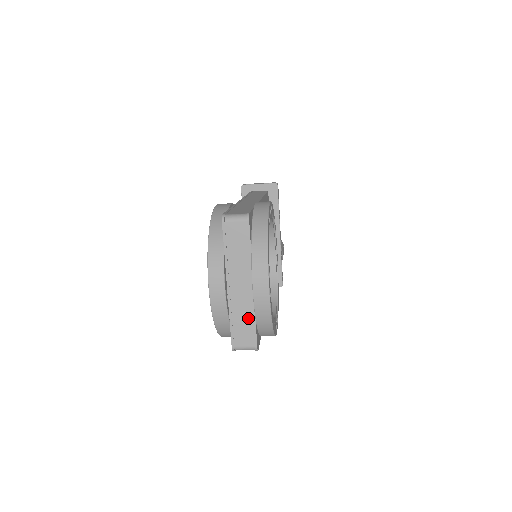
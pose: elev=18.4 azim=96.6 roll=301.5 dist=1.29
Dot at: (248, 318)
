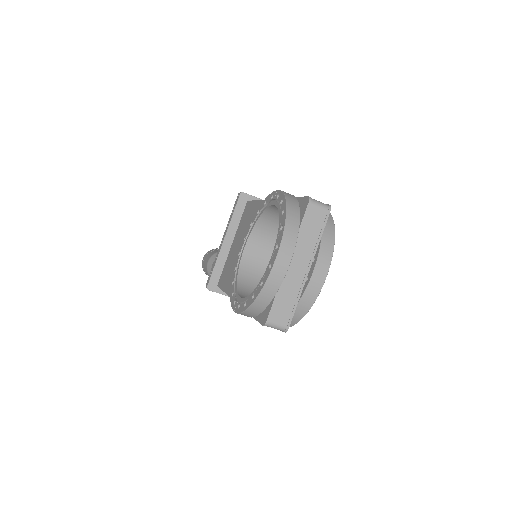
Dot at: (292, 298)
